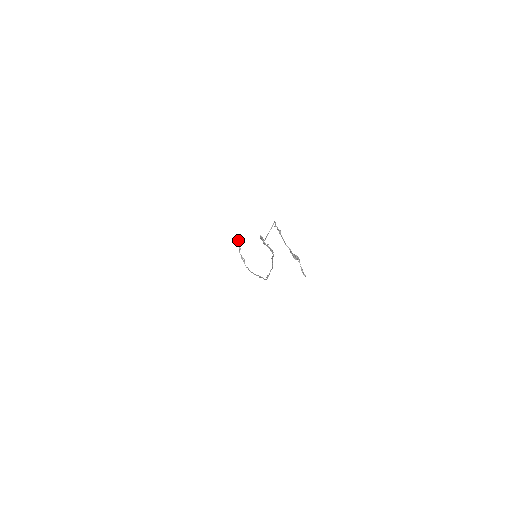
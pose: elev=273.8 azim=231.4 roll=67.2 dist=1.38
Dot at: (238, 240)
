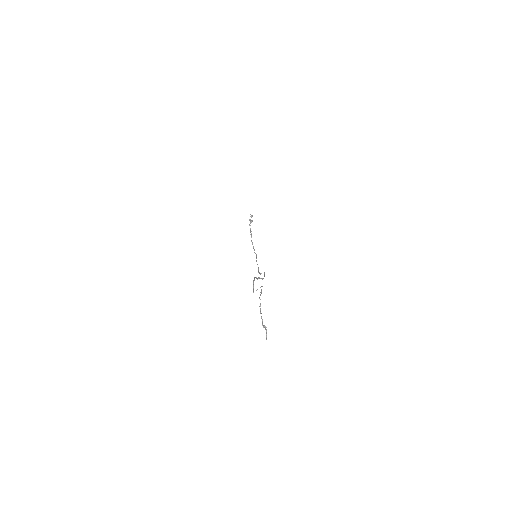
Dot at: (251, 216)
